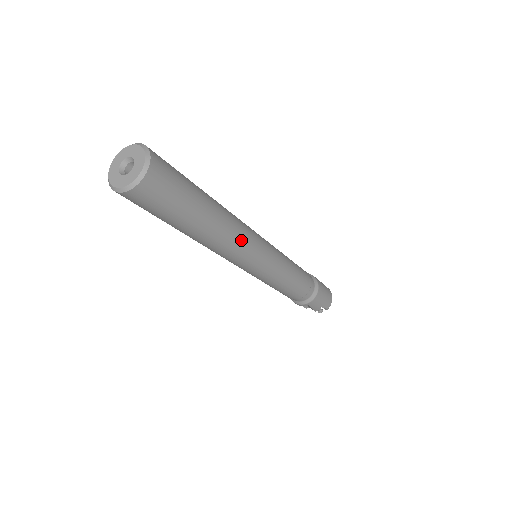
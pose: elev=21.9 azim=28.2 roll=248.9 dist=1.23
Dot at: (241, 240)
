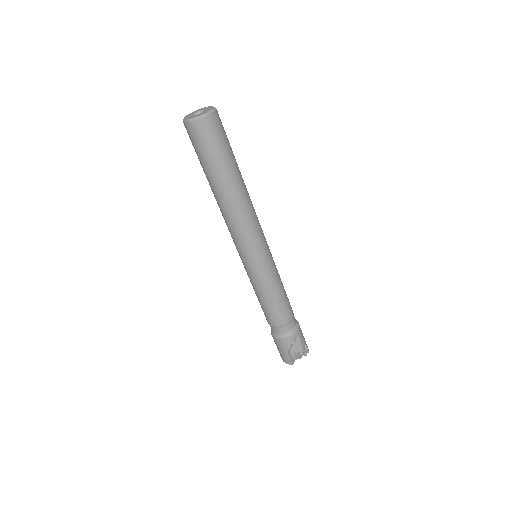
Dot at: (254, 210)
